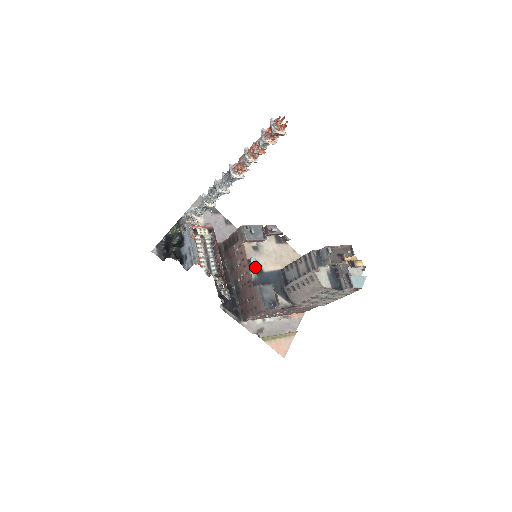
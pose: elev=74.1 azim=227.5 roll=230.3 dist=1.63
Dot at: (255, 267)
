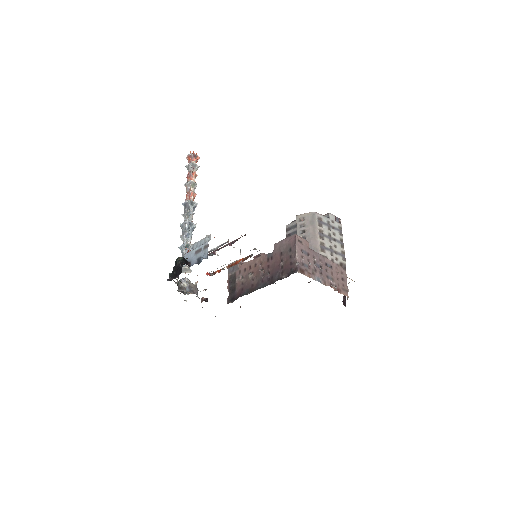
Dot at: (262, 253)
